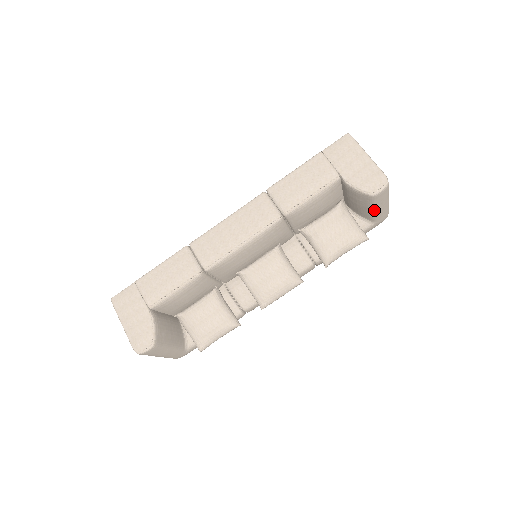
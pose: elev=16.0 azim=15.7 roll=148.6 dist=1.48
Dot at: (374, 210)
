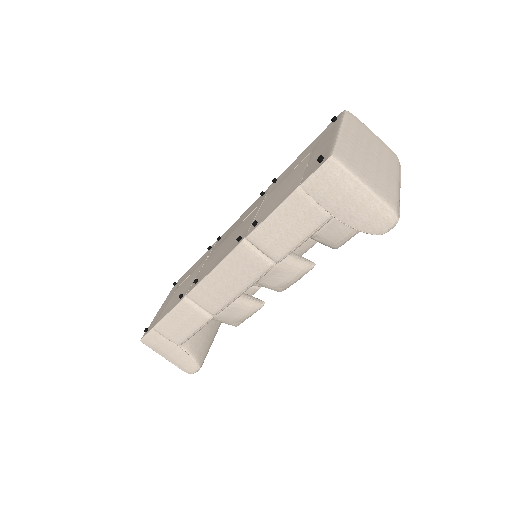
Dot at: occluded
